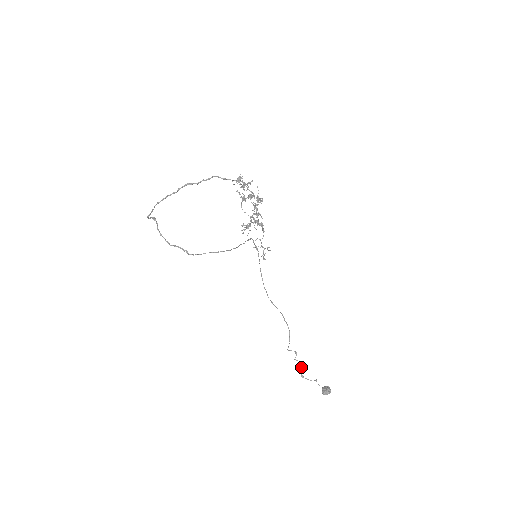
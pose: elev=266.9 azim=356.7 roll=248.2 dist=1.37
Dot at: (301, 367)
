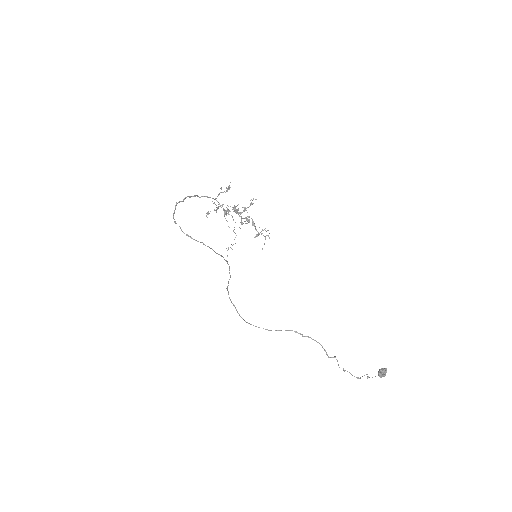
Dot at: (349, 372)
